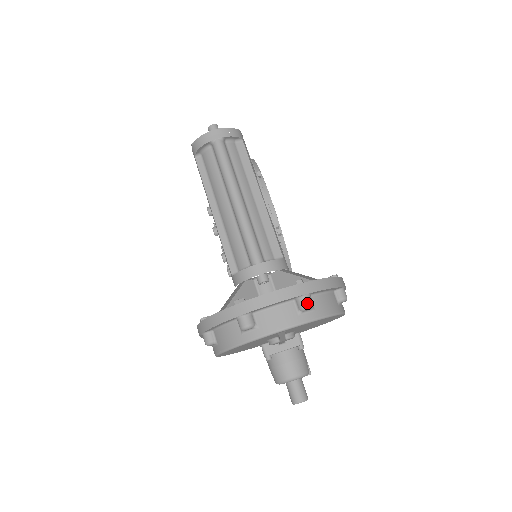
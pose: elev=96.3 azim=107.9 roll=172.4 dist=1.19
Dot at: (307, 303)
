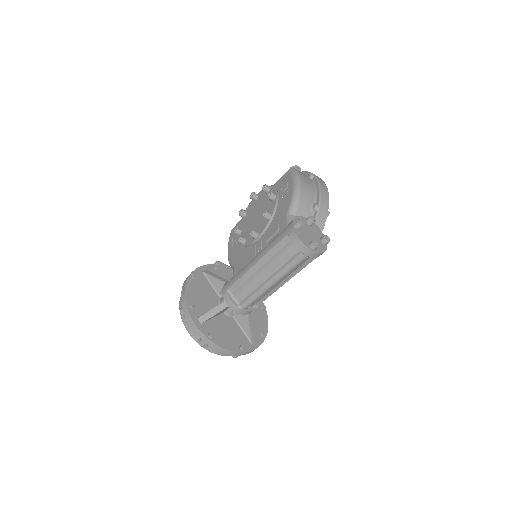
Dot at: (236, 357)
